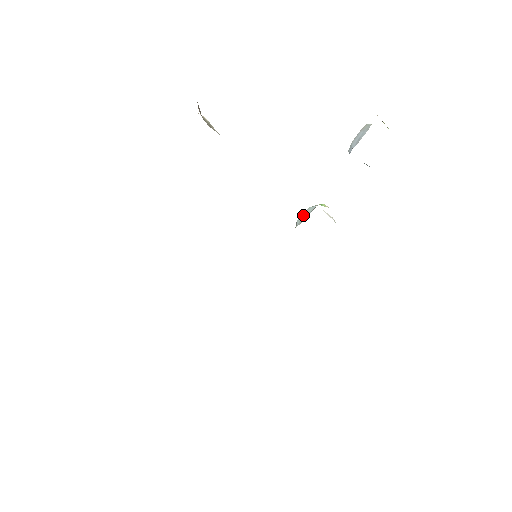
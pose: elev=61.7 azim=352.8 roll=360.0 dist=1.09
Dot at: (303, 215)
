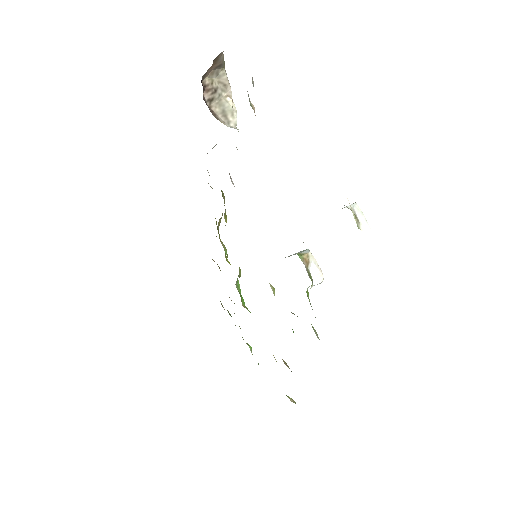
Dot at: occluded
